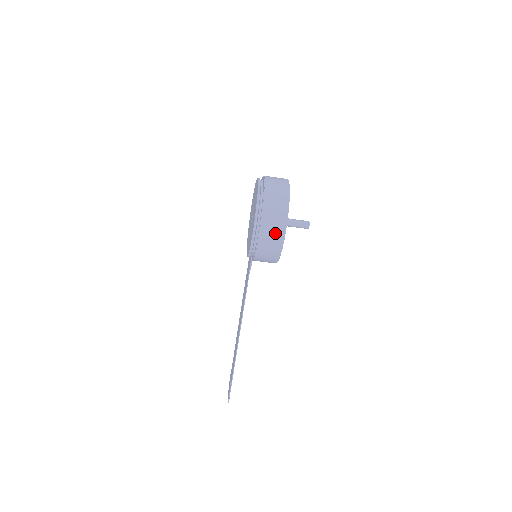
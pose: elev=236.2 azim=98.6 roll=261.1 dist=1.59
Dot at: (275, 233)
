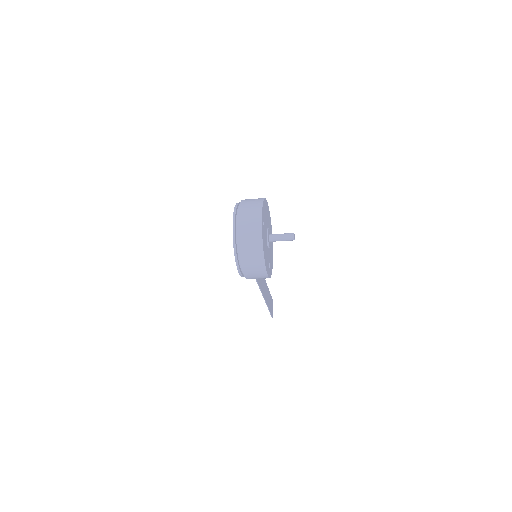
Dot at: (258, 274)
